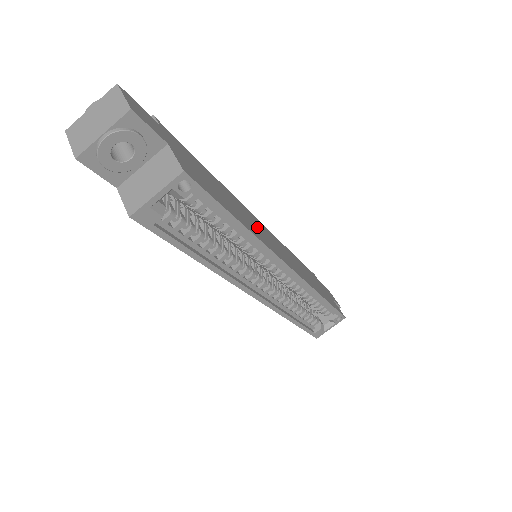
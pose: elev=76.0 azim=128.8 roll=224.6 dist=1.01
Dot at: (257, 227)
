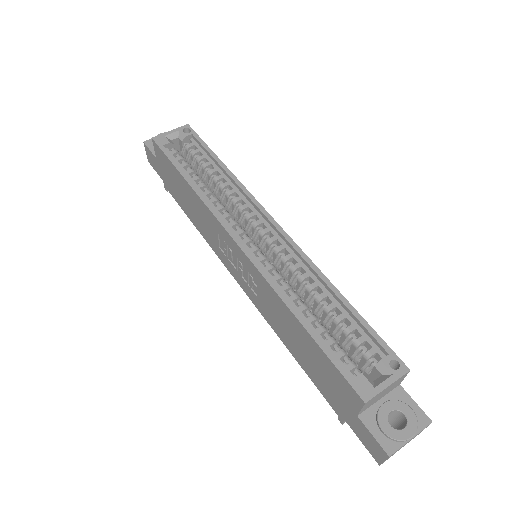
Dot at: occluded
